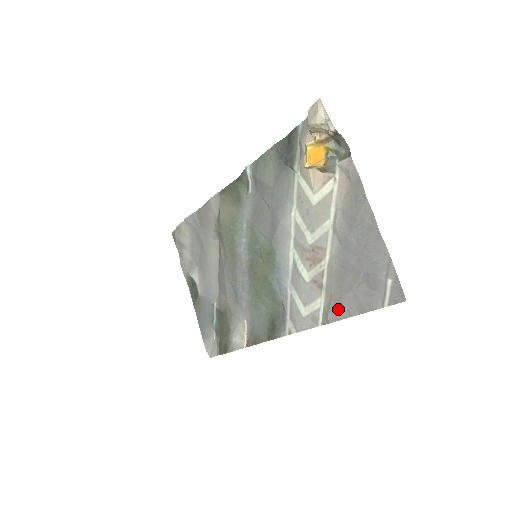
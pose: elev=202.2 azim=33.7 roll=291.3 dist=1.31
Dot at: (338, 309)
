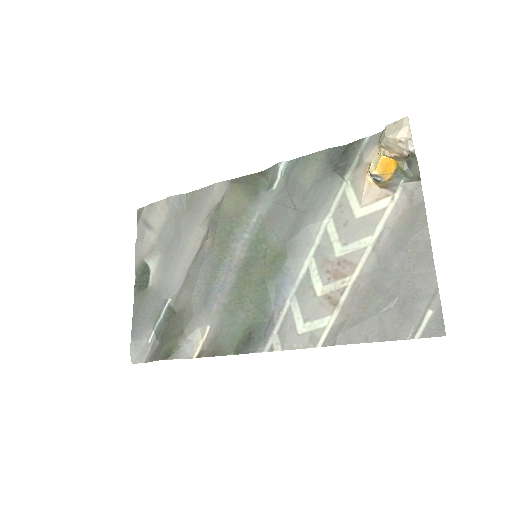
Dot at: (353, 331)
